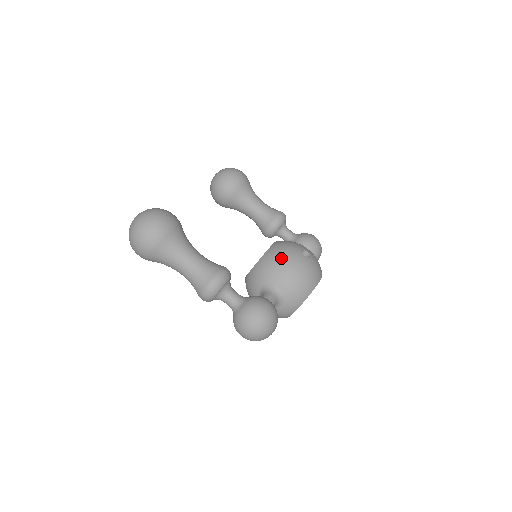
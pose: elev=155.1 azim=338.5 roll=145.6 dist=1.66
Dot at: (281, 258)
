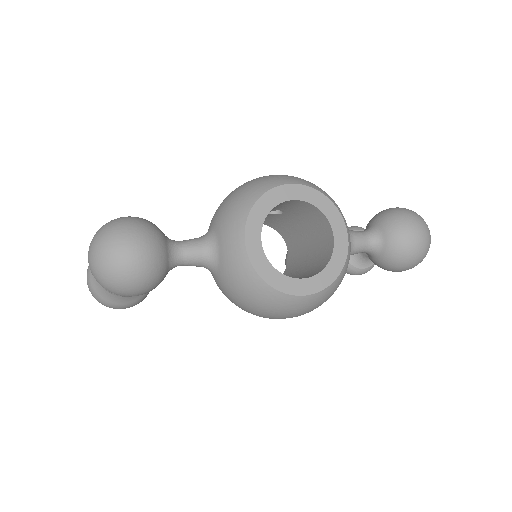
Dot at: occluded
